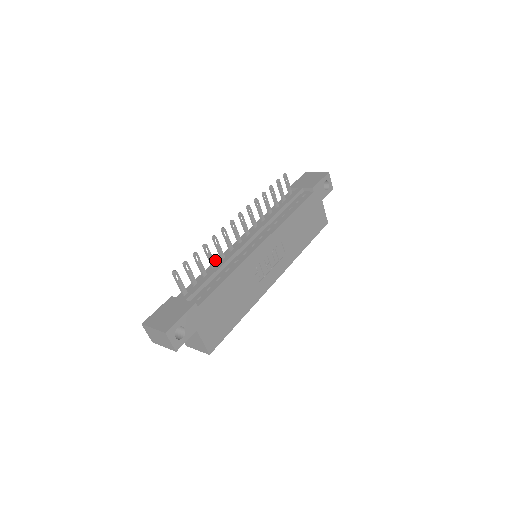
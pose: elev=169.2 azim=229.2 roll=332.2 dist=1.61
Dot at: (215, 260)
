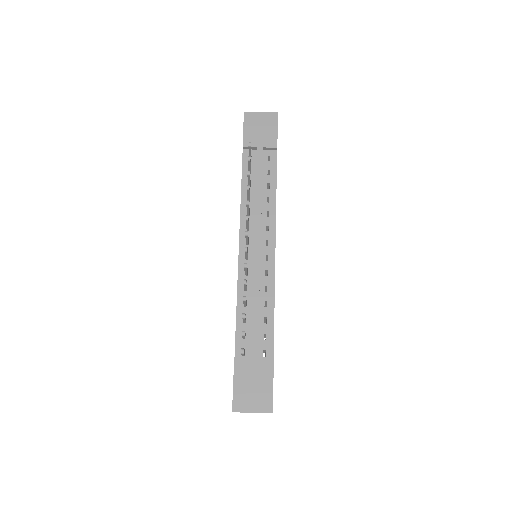
Dot at: (237, 292)
